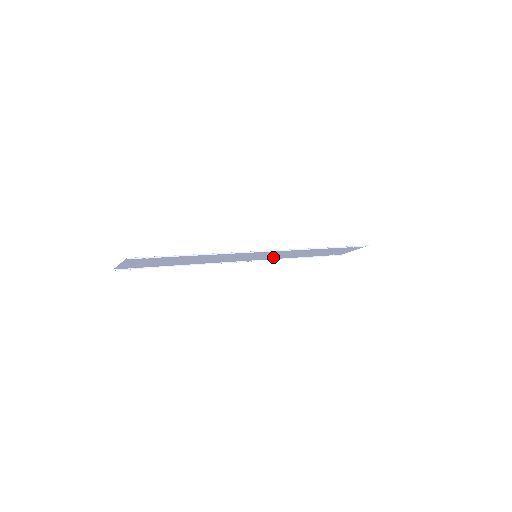
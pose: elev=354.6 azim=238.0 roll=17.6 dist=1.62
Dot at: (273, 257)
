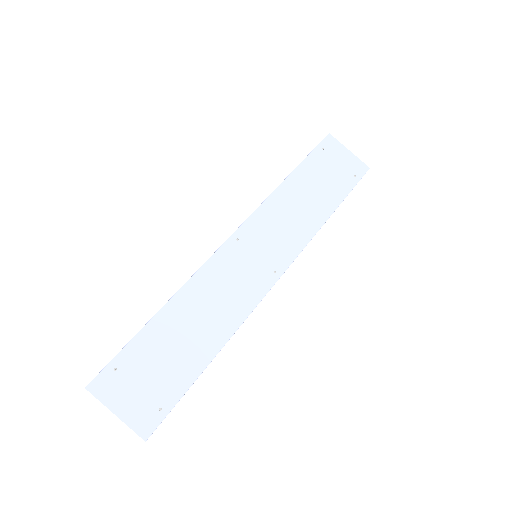
Dot at: (266, 217)
